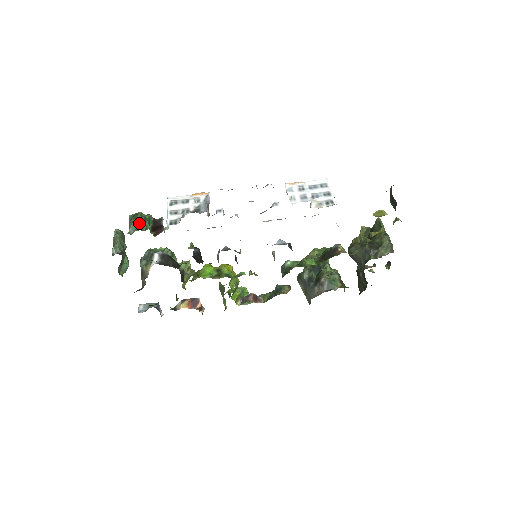
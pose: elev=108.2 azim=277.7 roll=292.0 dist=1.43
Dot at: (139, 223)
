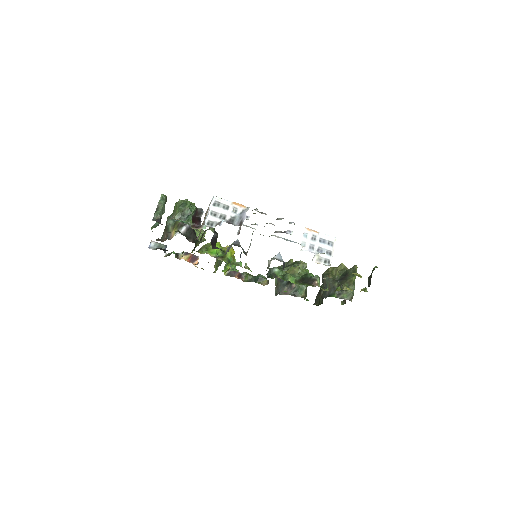
Dot at: (185, 213)
